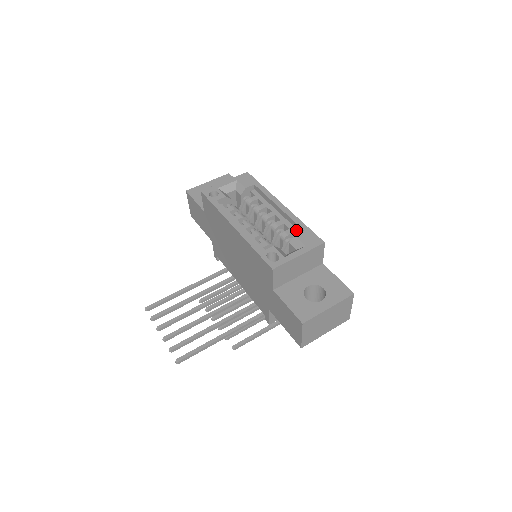
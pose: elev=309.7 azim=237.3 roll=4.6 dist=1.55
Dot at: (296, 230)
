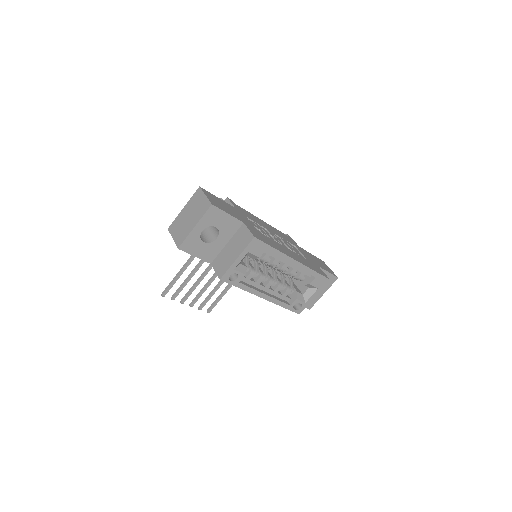
Dot at: occluded
